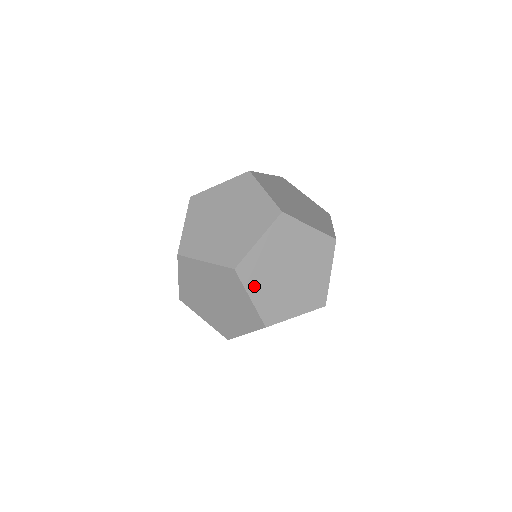
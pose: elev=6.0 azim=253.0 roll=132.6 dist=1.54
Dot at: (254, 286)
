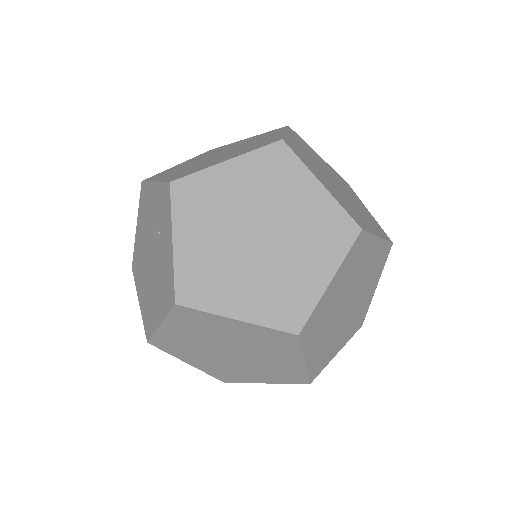
Dot at: (314, 172)
